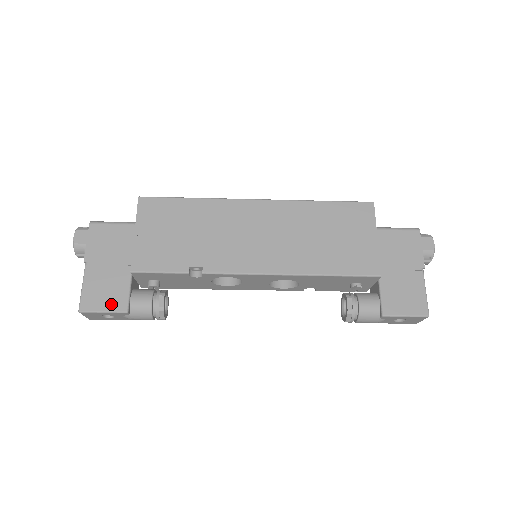
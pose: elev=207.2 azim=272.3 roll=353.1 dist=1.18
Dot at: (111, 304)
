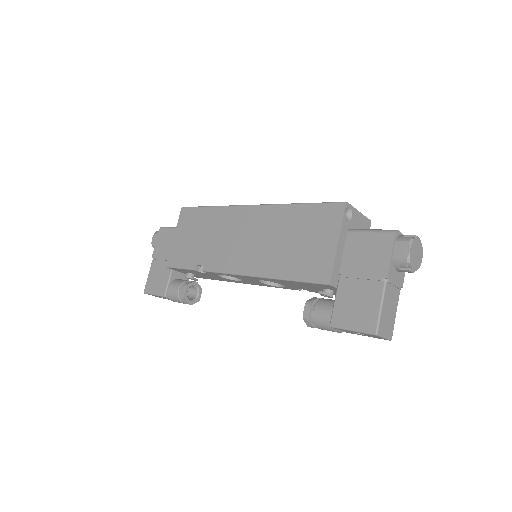
Dot at: (158, 289)
